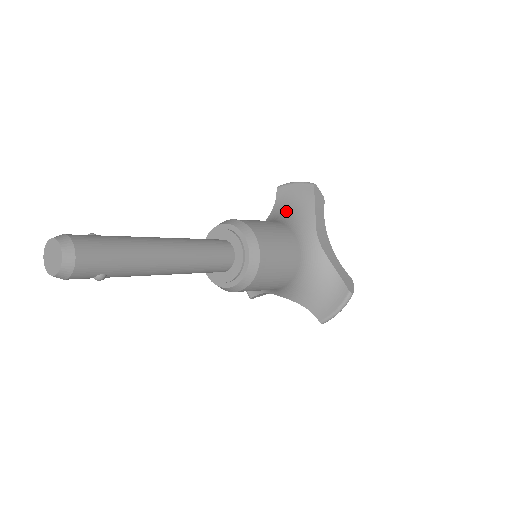
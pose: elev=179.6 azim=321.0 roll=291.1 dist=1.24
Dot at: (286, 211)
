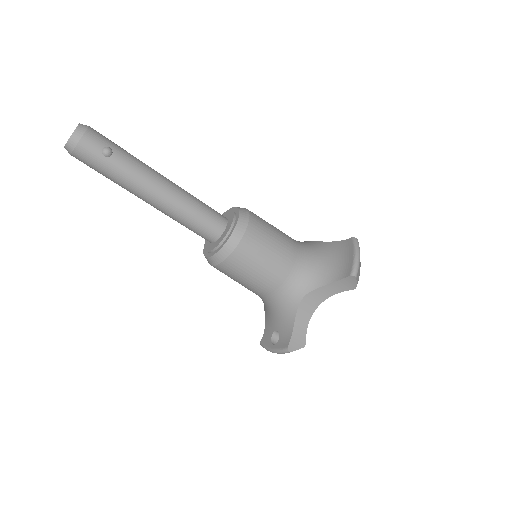
Dot at: occluded
